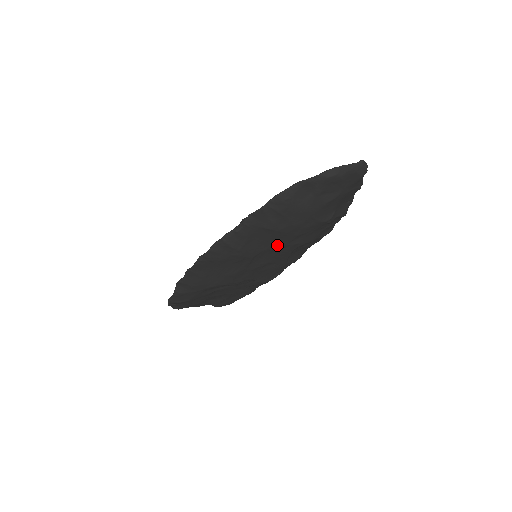
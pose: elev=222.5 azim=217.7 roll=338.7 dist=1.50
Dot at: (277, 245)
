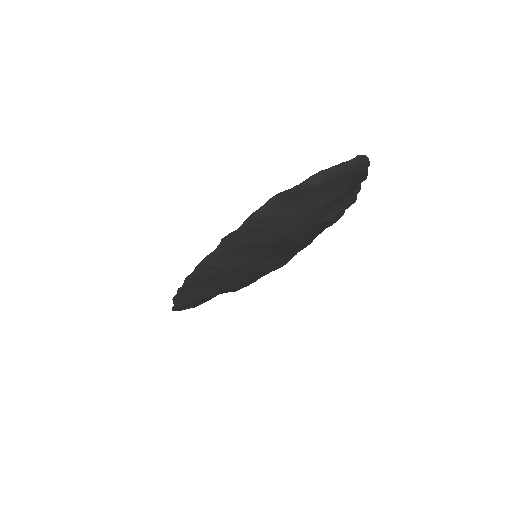
Dot at: (274, 251)
